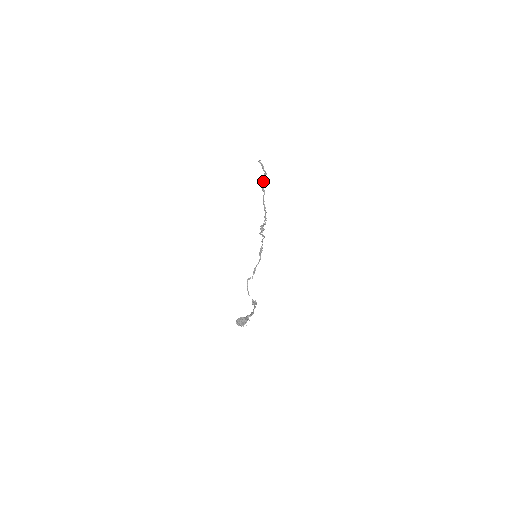
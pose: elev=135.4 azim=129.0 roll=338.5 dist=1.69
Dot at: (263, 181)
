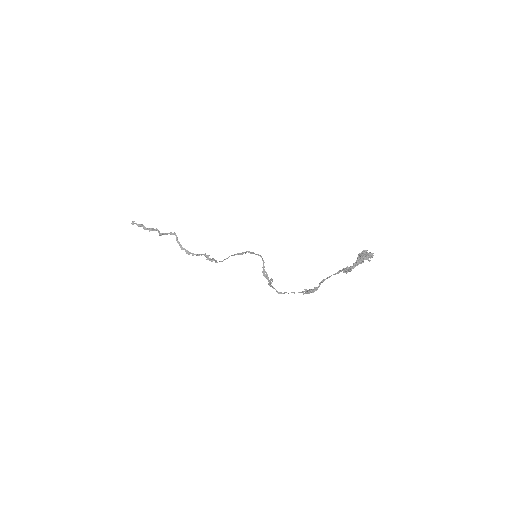
Dot at: occluded
